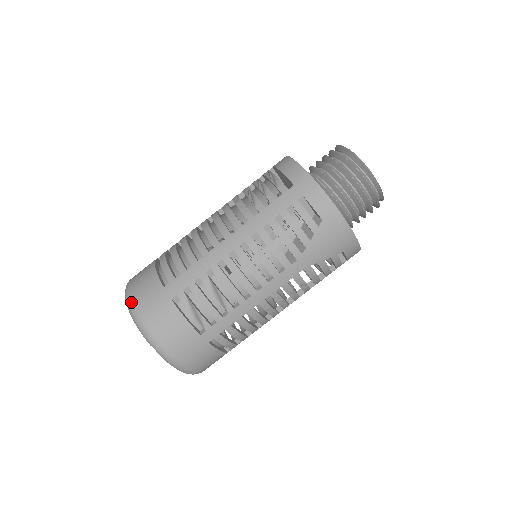
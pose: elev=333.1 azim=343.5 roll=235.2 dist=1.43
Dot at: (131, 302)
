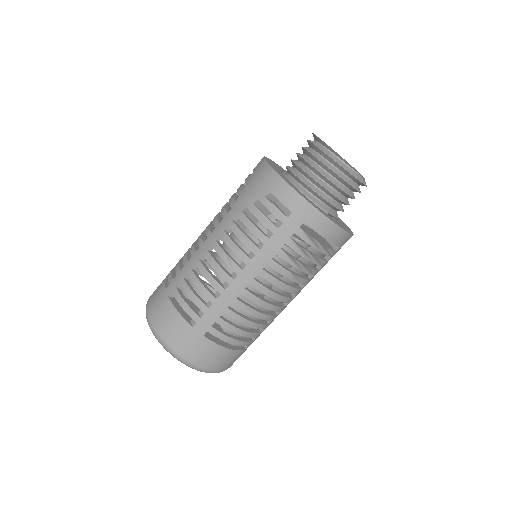
Dot at: occluded
